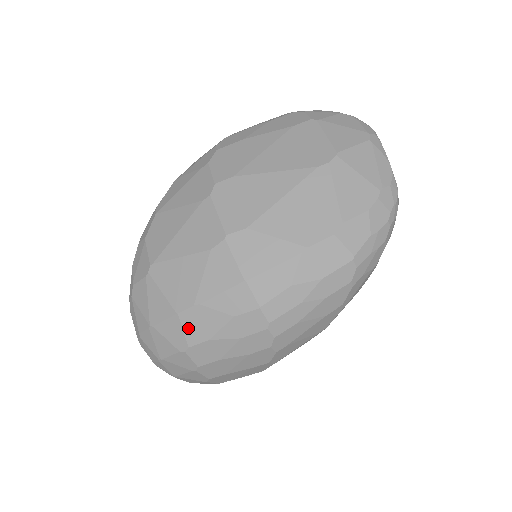
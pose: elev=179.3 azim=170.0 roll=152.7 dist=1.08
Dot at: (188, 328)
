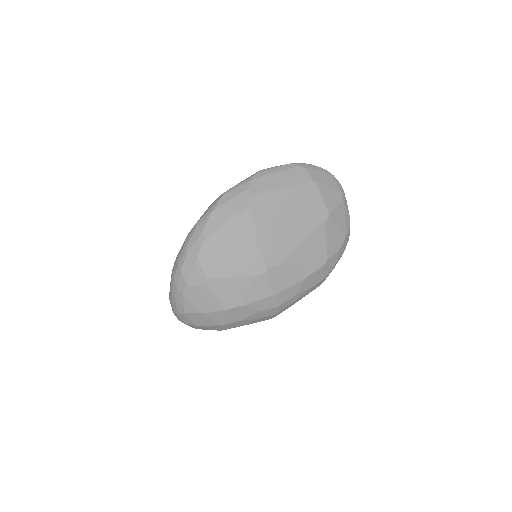
Dot at: (230, 316)
